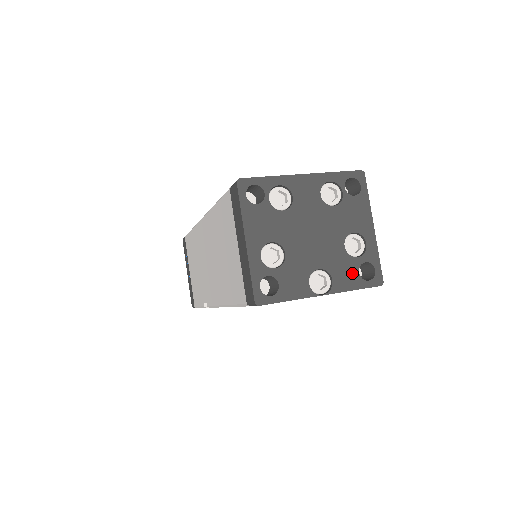
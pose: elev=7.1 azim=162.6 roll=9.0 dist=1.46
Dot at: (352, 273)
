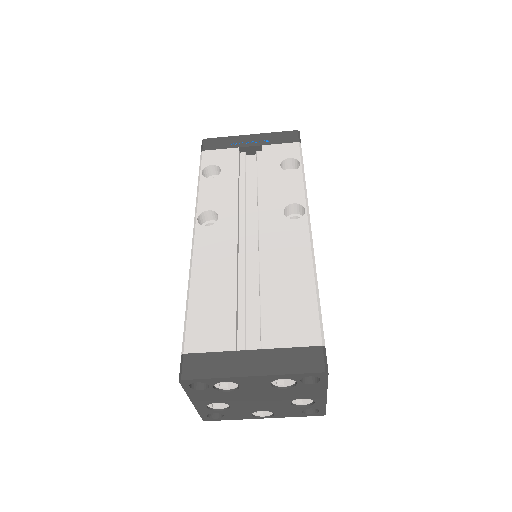
Dot at: (295, 412)
